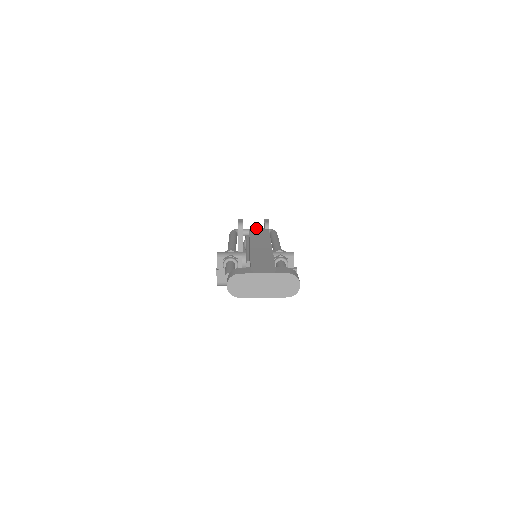
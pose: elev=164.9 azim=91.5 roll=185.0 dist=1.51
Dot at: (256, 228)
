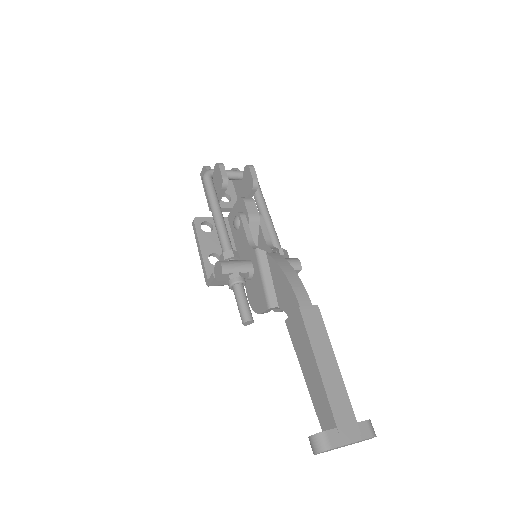
Dot at: (297, 288)
